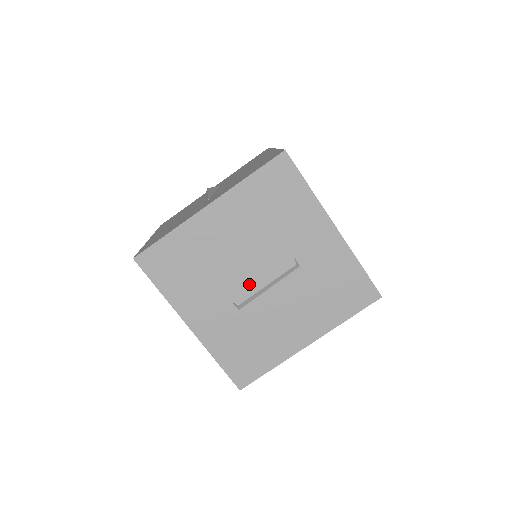
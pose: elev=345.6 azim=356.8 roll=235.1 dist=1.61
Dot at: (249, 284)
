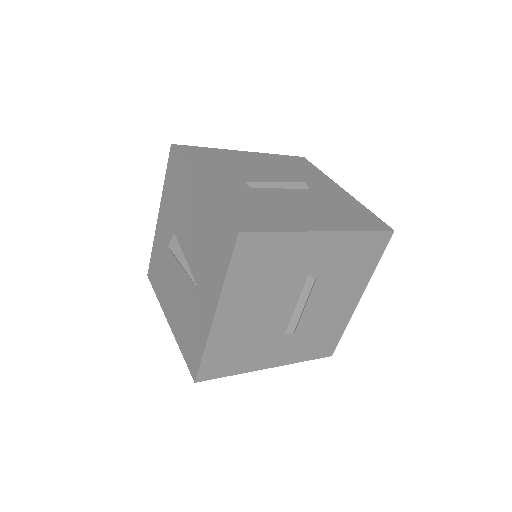
Dot at: (289, 317)
